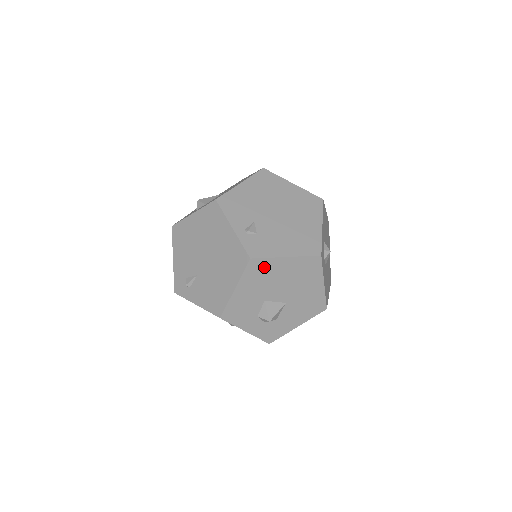
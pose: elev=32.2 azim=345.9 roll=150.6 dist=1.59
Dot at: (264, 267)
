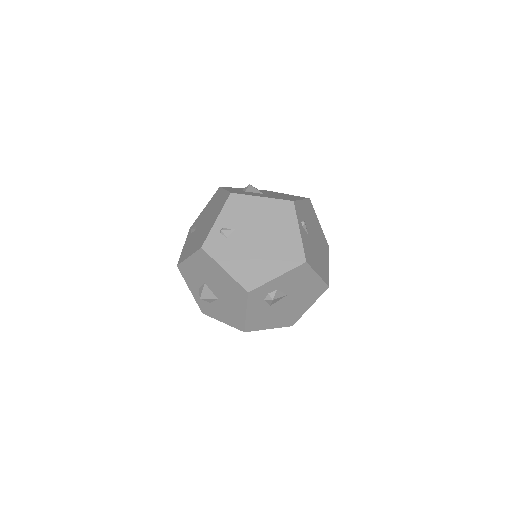
Dot at: (209, 262)
